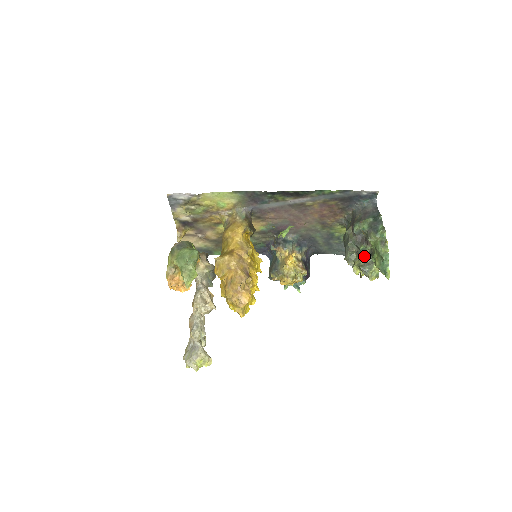
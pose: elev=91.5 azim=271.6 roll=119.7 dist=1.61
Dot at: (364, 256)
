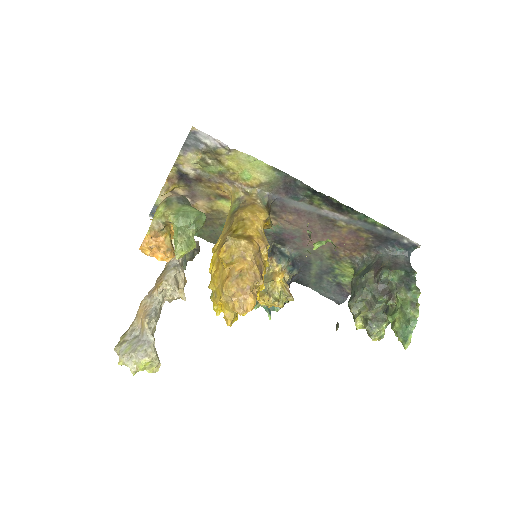
Dot at: (376, 309)
